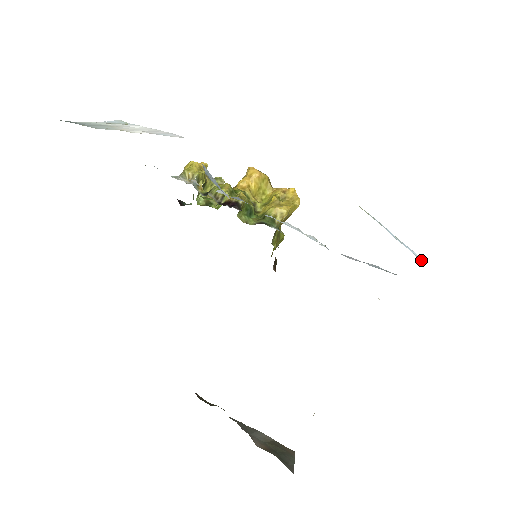
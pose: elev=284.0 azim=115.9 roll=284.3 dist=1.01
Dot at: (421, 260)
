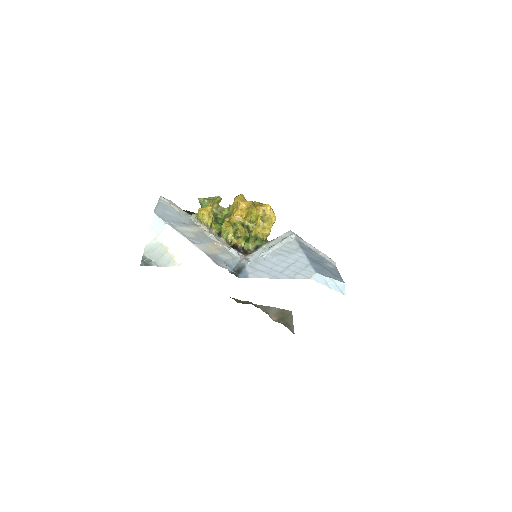
Dot at: (344, 289)
